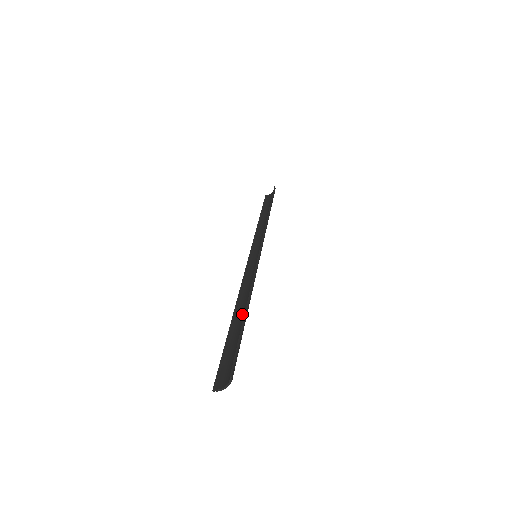
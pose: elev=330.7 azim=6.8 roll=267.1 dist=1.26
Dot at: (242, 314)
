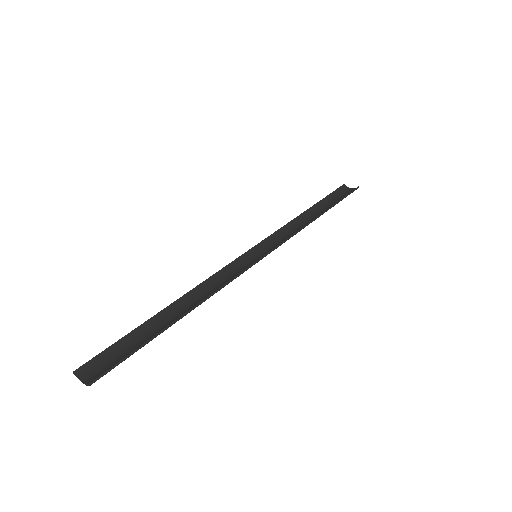
Dot at: (175, 314)
